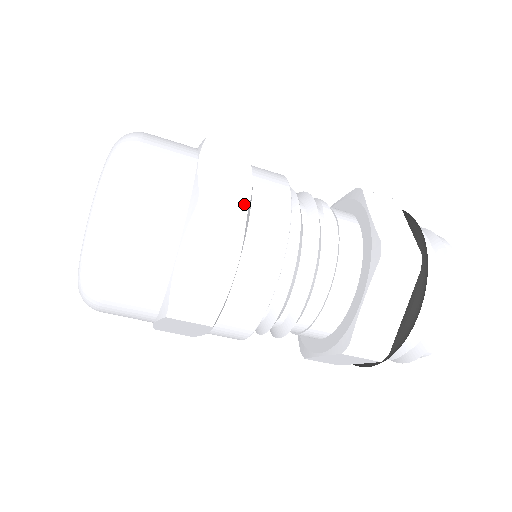
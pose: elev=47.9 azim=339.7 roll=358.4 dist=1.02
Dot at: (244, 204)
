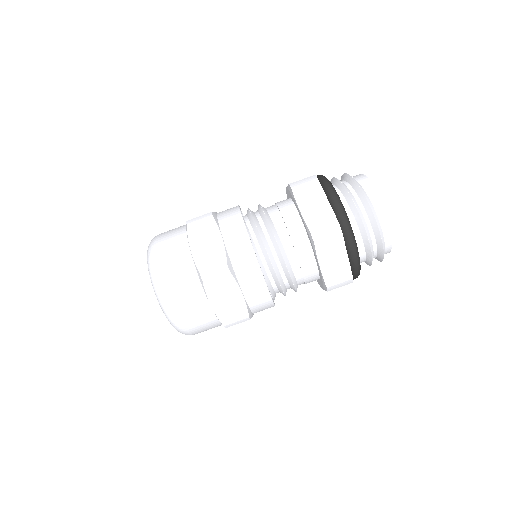
Dot at: (209, 213)
